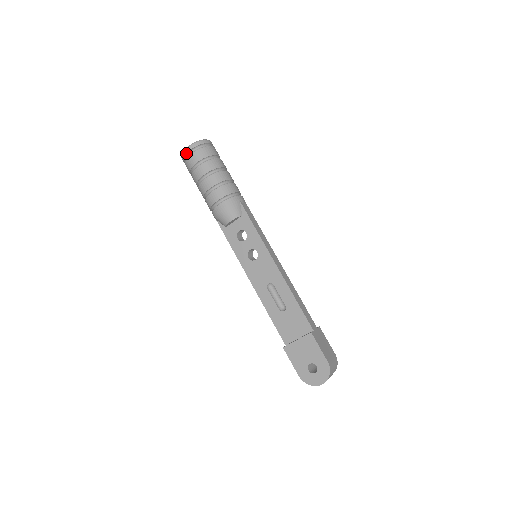
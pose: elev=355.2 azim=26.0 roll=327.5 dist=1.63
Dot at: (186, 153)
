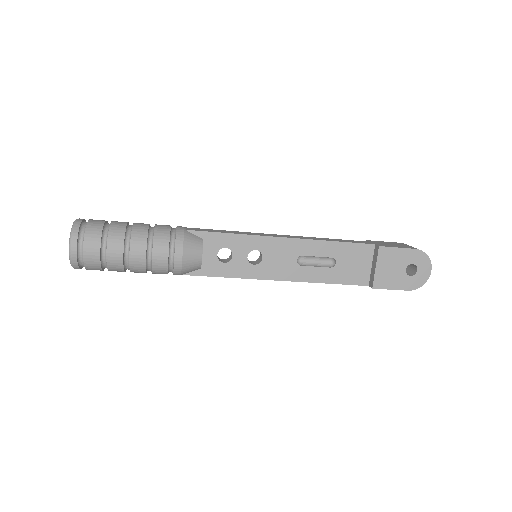
Dot at: (76, 254)
